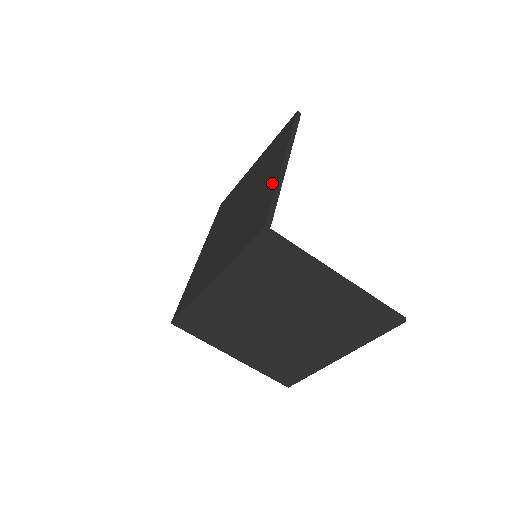
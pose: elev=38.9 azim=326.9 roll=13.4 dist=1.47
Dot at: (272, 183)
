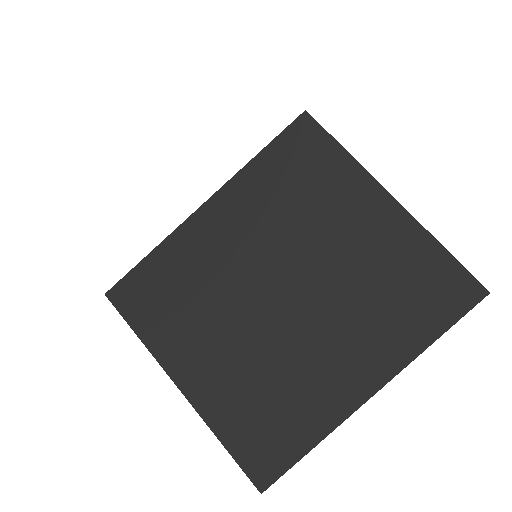
Dot at: occluded
